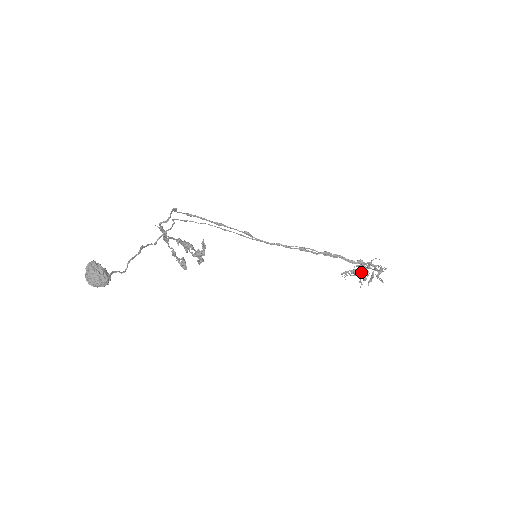
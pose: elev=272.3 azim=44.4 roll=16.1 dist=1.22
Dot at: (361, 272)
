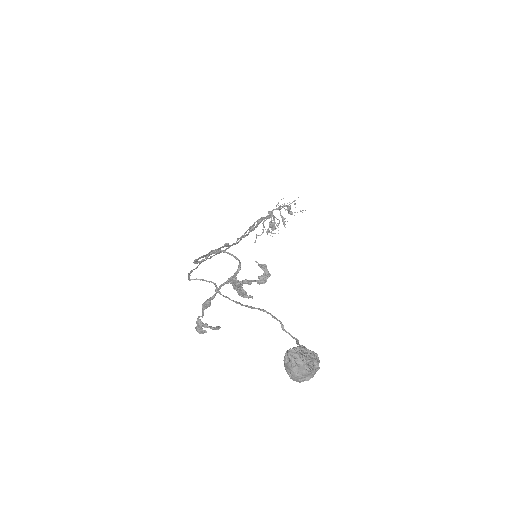
Dot at: occluded
